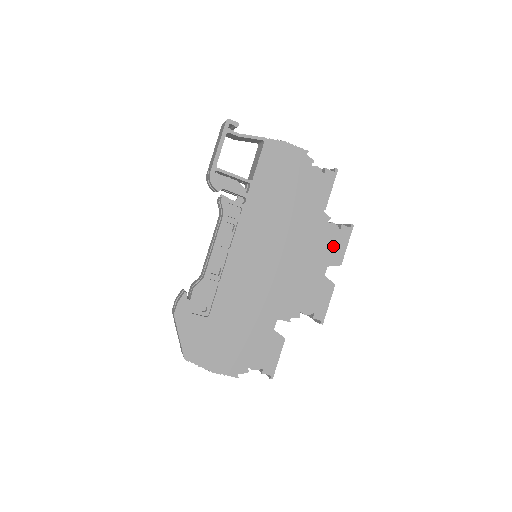
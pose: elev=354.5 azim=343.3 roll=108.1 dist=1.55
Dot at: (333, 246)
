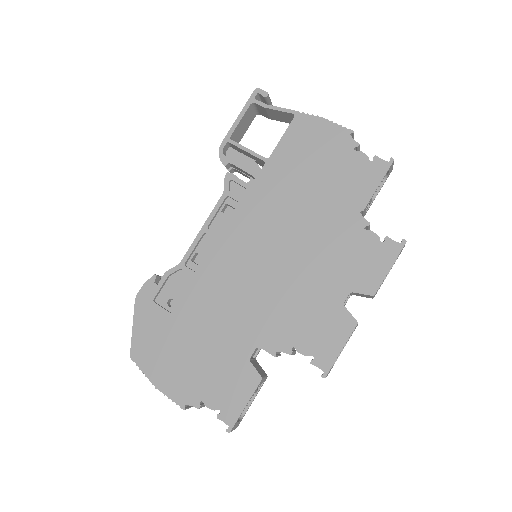
Dot at: (366, 264)
